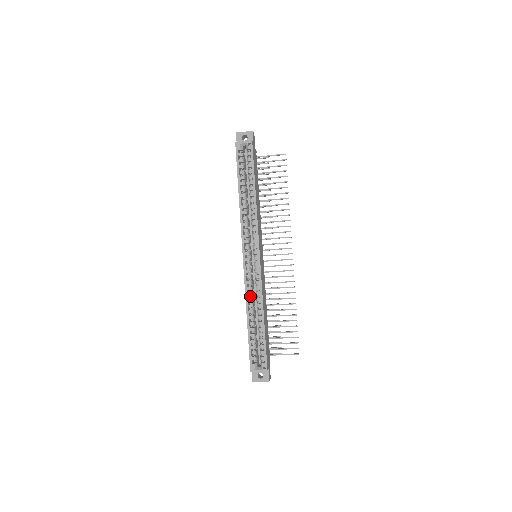
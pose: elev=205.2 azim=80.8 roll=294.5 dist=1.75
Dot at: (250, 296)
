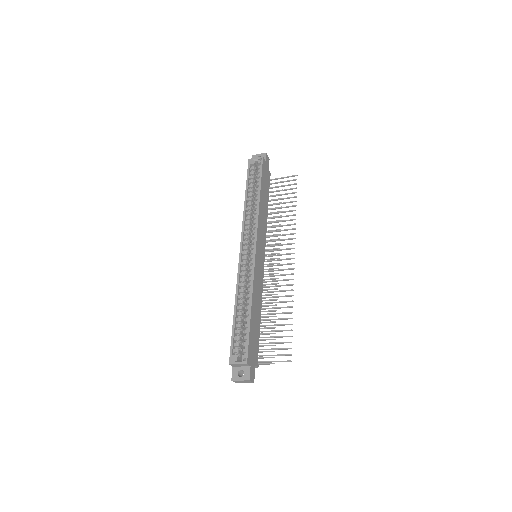
Dot at: (242, 287)
